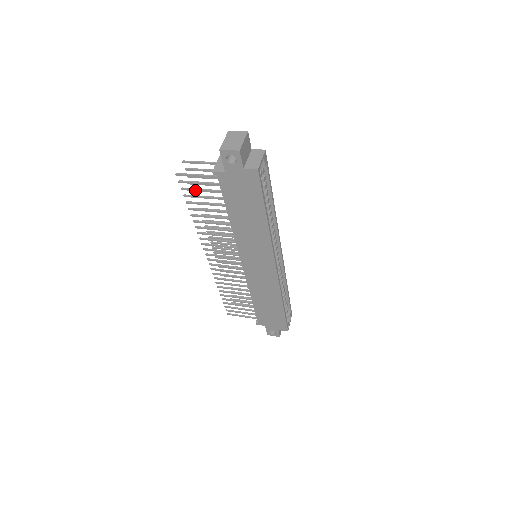
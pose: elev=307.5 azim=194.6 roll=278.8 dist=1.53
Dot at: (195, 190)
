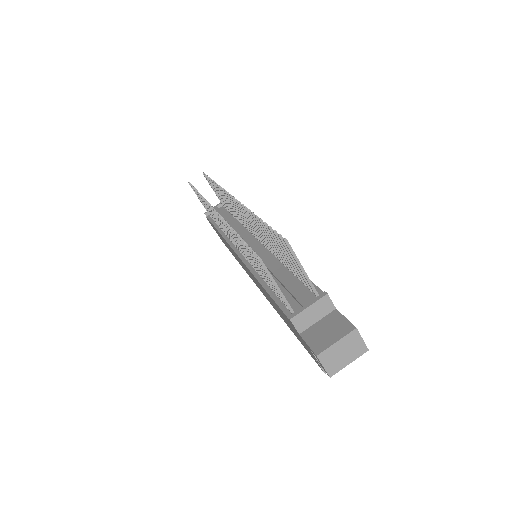
Dot at: (260, 267)
